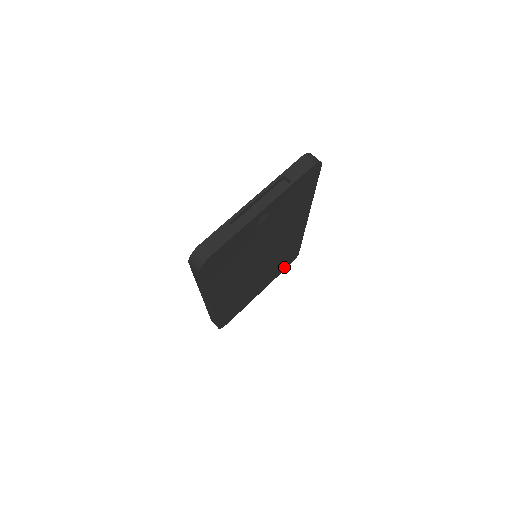
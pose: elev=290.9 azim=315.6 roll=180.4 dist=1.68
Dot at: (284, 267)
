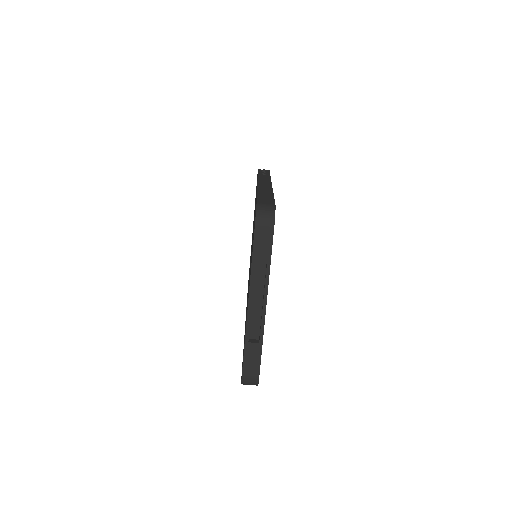
Dot at: occluded
